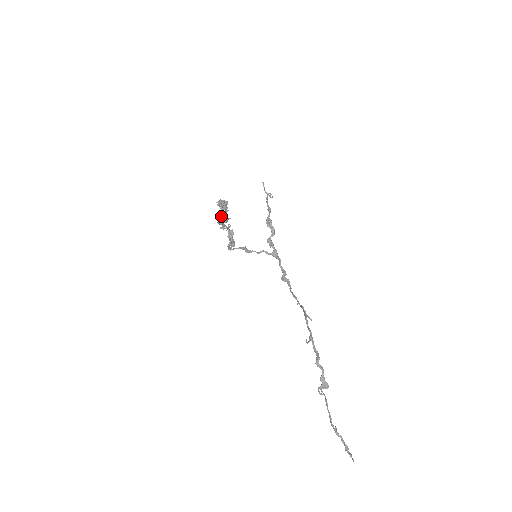
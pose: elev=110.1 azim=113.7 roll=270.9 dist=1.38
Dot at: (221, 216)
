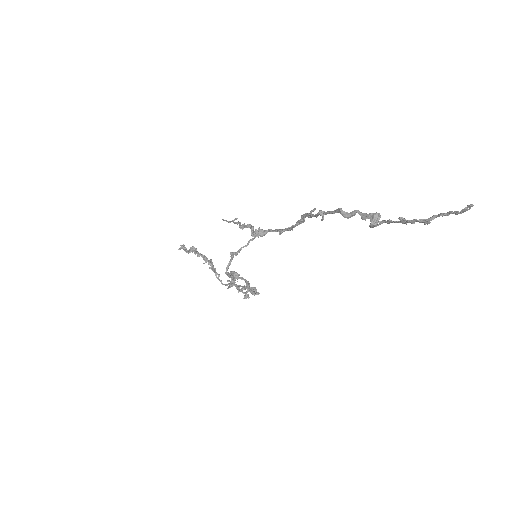
Dot at: occluded
